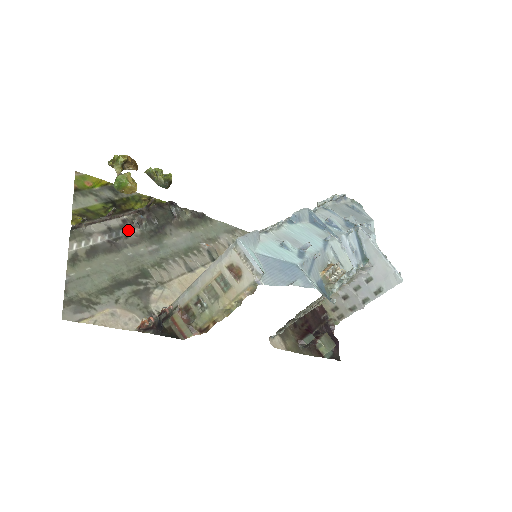
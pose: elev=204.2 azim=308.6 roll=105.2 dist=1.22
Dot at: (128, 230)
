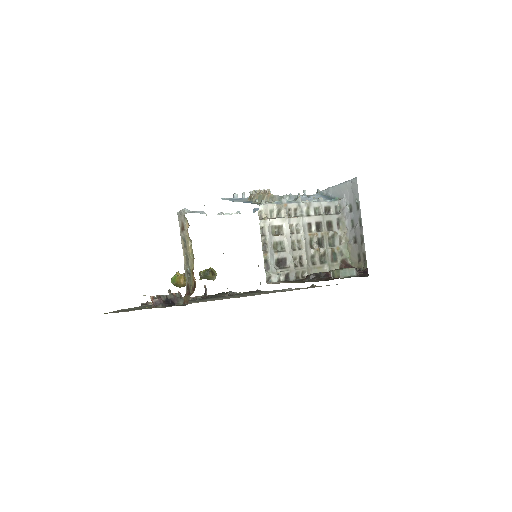
Dot at: occluded
